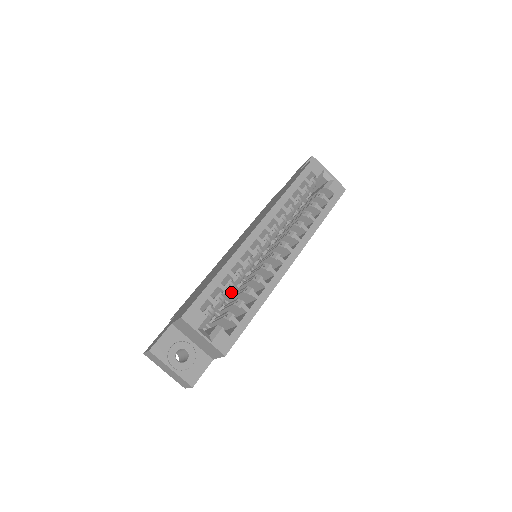
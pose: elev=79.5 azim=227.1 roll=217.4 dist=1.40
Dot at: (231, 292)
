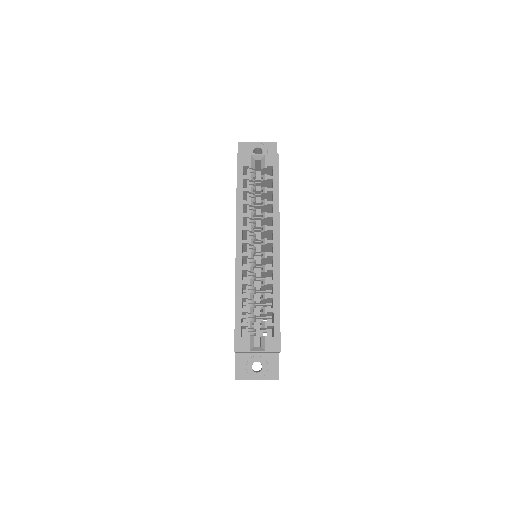
Dot at: (254, 306)
